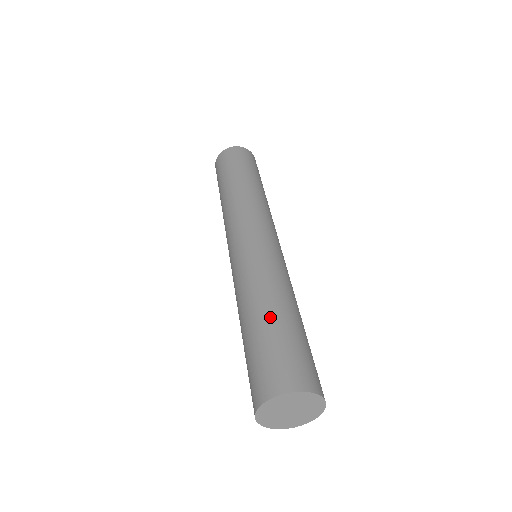
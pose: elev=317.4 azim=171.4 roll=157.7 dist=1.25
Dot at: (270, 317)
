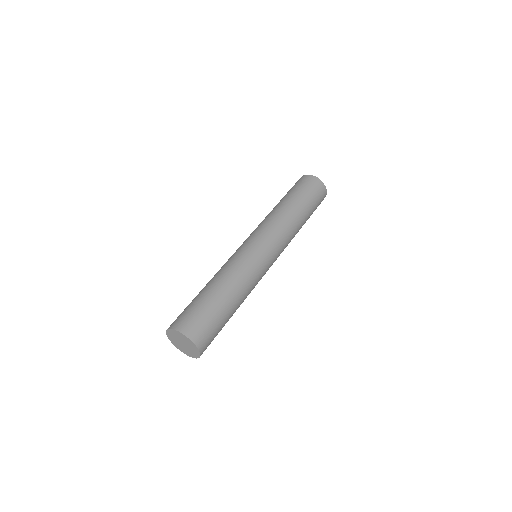
Dot at: (213, 292)
